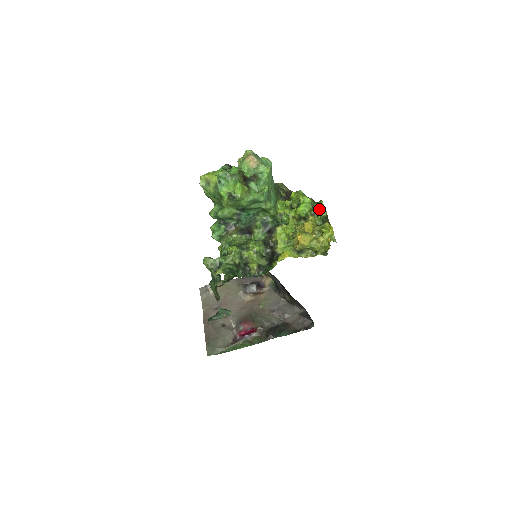
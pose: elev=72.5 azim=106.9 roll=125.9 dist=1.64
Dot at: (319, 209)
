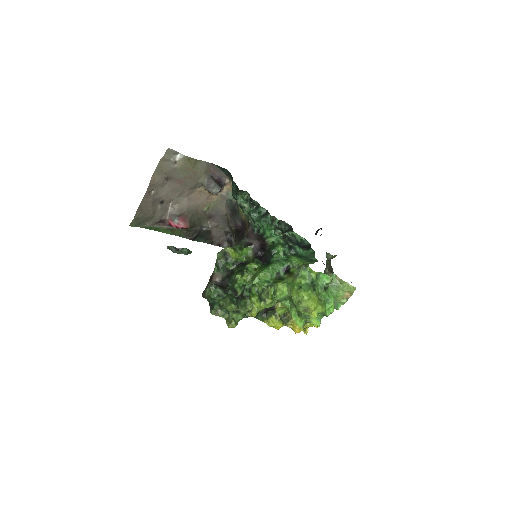
Dot at: occluded
